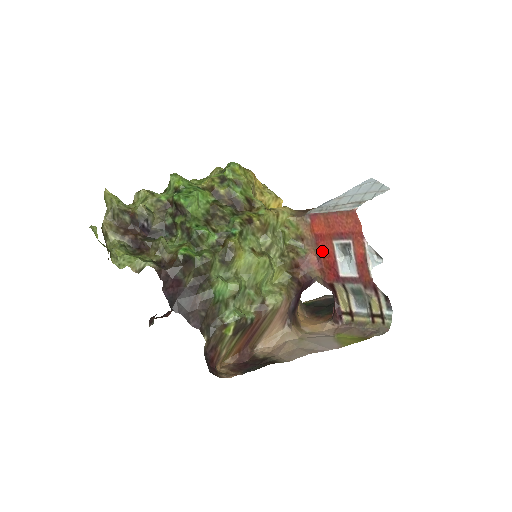
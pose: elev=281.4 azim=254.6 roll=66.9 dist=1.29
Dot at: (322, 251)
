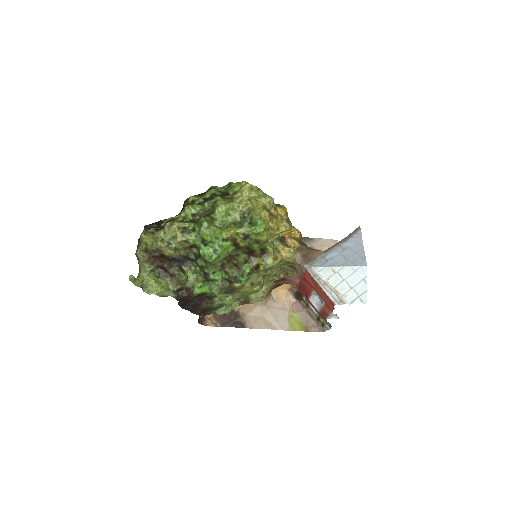
Dot at: (304, 284)
